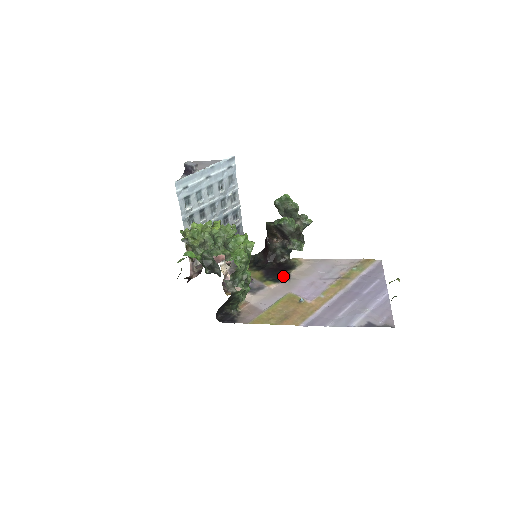
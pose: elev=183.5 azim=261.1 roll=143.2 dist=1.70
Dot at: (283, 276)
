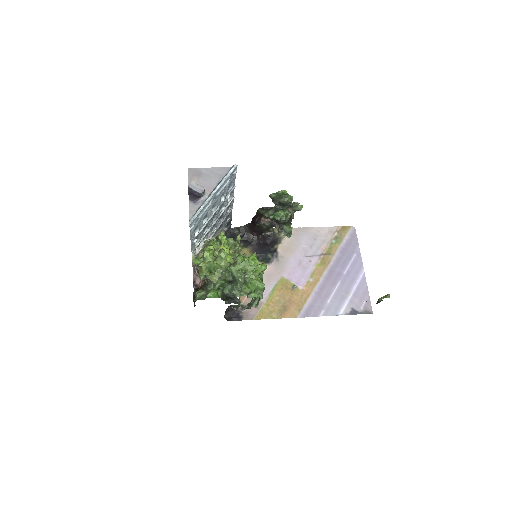
Dot at: (272, 254)
